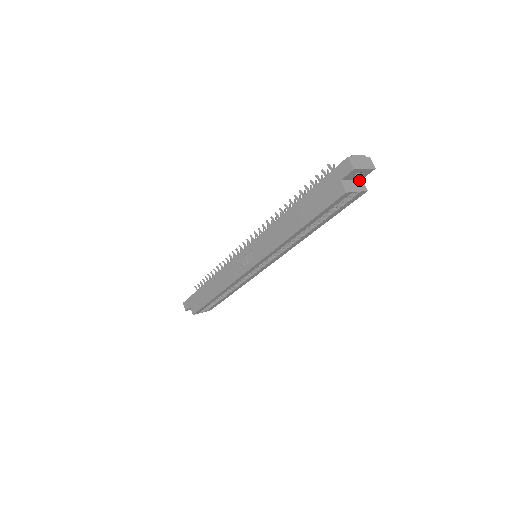
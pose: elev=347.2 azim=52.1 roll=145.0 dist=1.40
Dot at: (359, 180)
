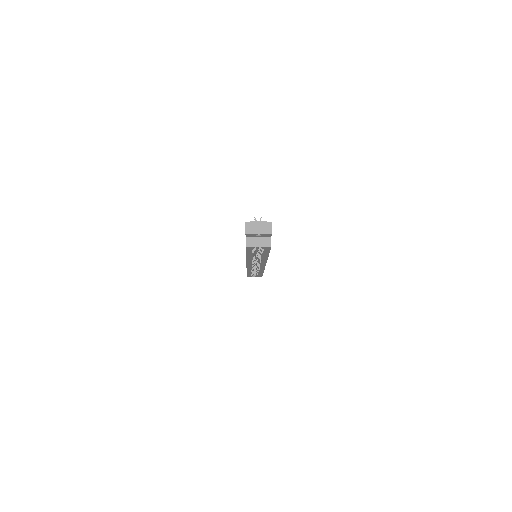
Dot at: (267, 237)
